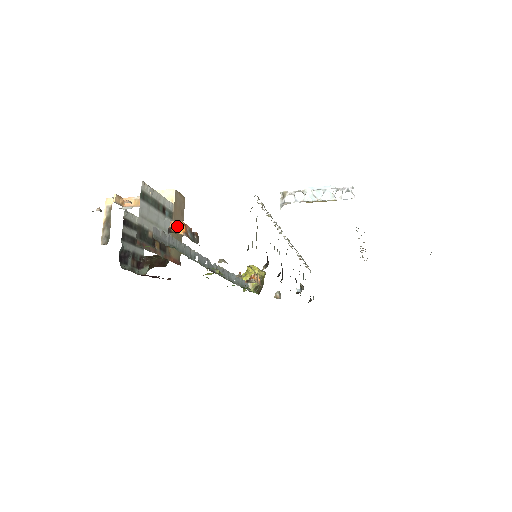
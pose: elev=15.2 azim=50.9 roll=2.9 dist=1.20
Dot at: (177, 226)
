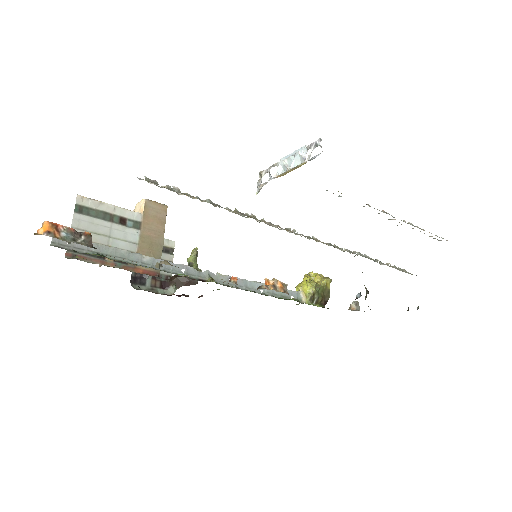
Dot at: (42, 227)
